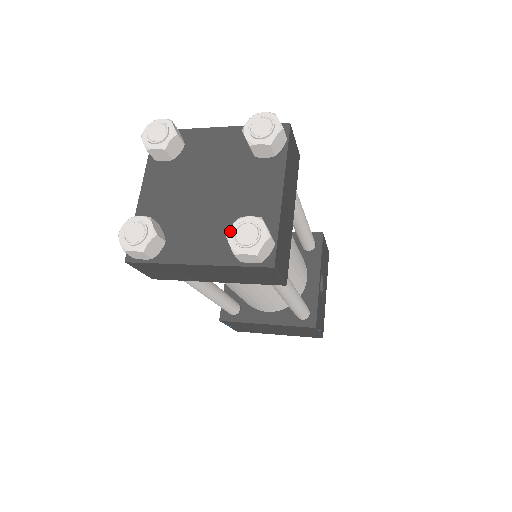
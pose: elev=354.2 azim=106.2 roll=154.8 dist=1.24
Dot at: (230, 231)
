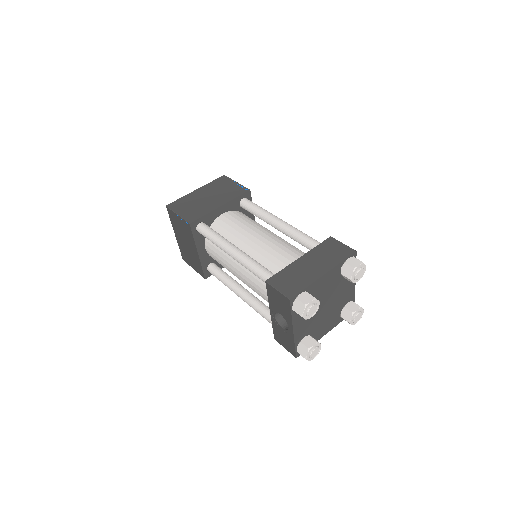
Dot at: (351, 321)
